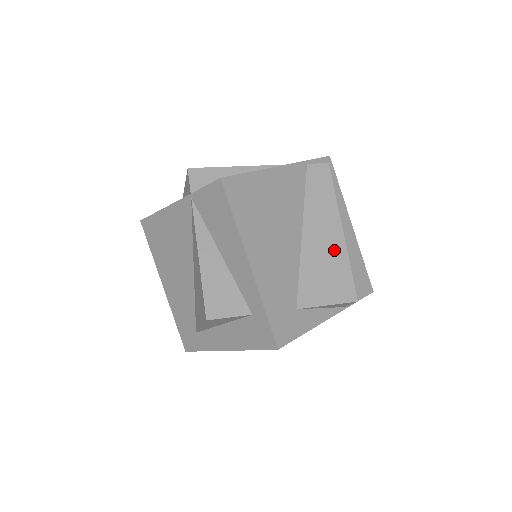
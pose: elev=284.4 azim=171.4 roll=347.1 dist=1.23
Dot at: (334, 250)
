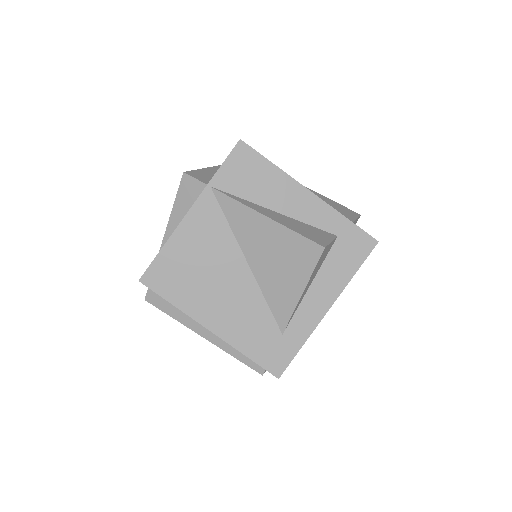
Dot at: occluded
